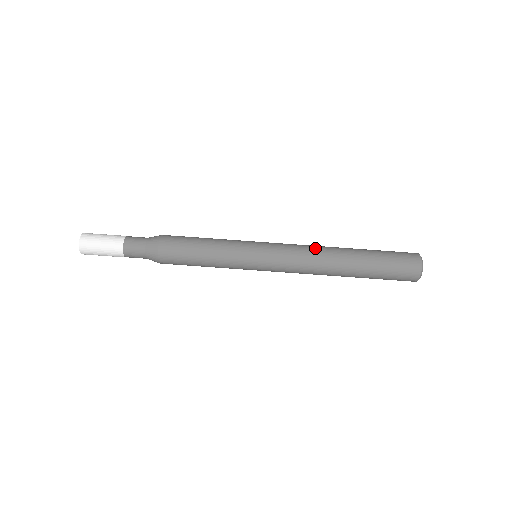
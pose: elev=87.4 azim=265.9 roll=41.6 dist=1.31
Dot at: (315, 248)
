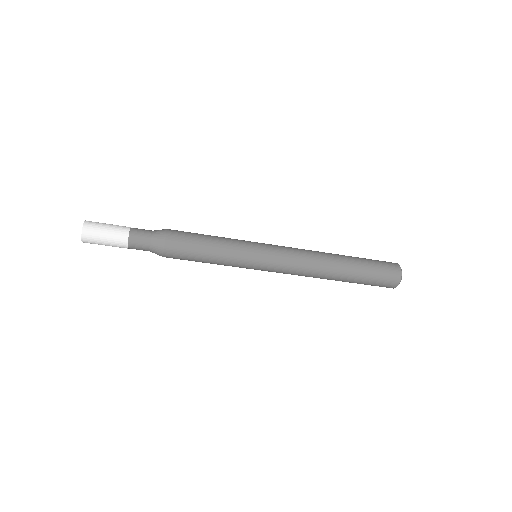
Dot at: (312, 259)
